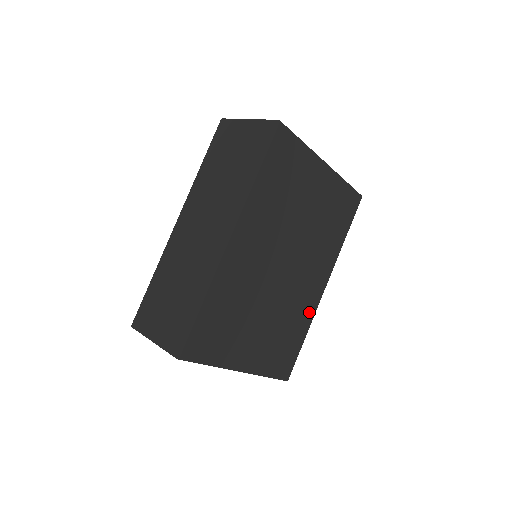
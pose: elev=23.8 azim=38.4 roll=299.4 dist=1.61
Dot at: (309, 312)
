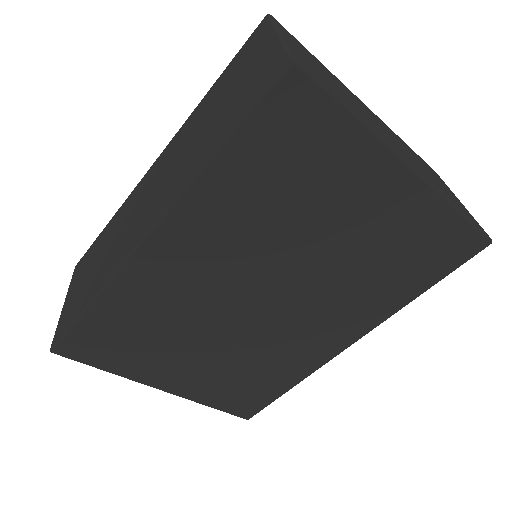
Dot at: (306, 364)
